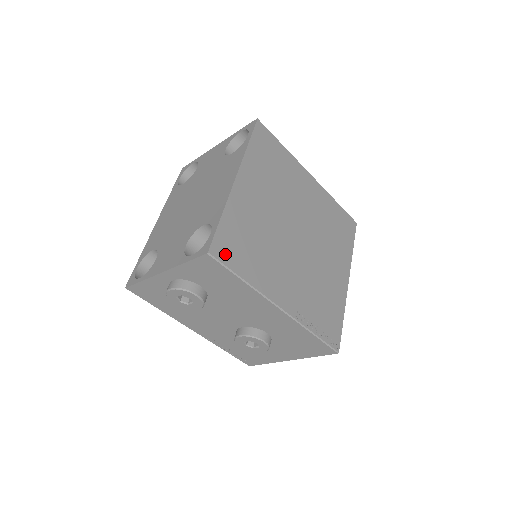
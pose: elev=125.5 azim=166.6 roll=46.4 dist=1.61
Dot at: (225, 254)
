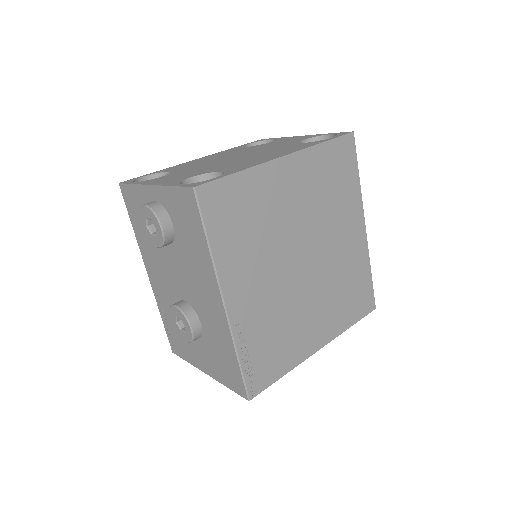
Dot at: (211, 205)
